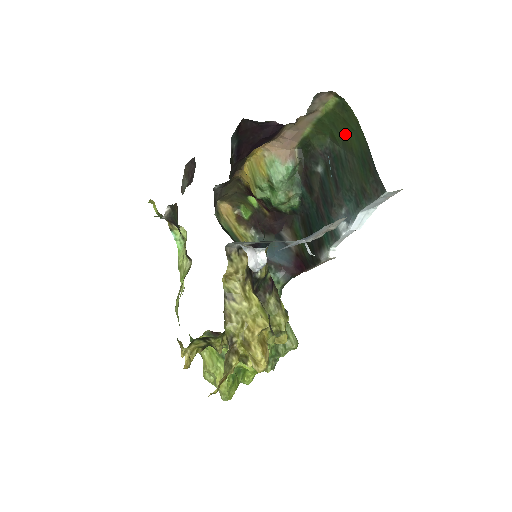
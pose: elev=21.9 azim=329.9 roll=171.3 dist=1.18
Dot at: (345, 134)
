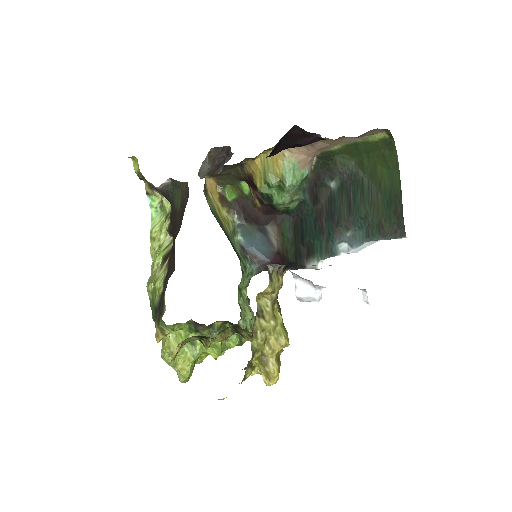
Dot at: (377, 167)
